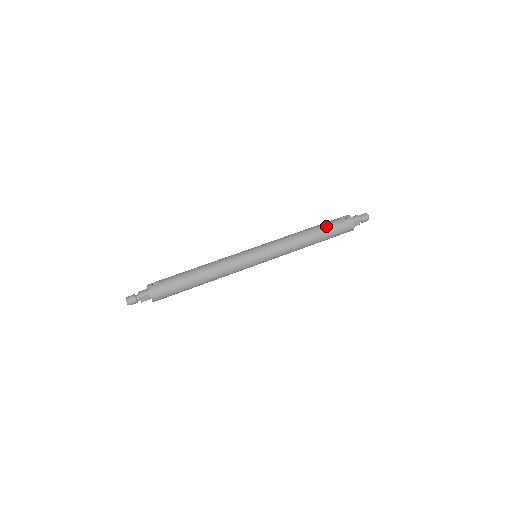
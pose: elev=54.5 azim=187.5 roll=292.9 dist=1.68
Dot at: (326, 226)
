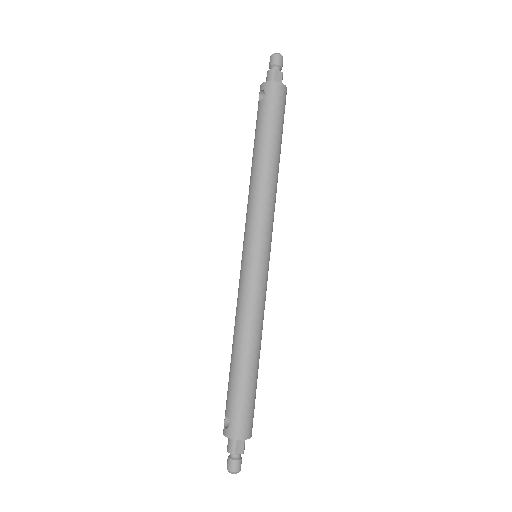
Dot at: (260, 129)
